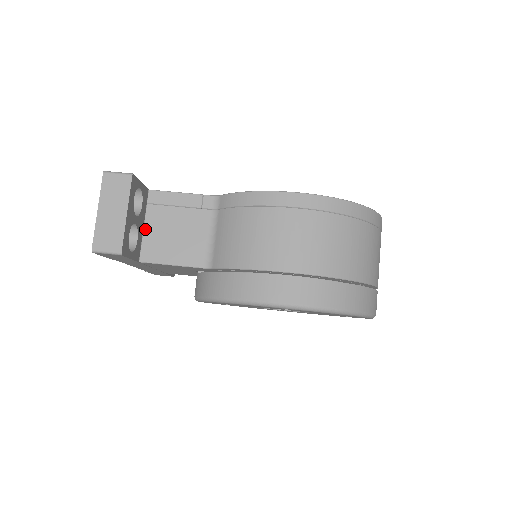
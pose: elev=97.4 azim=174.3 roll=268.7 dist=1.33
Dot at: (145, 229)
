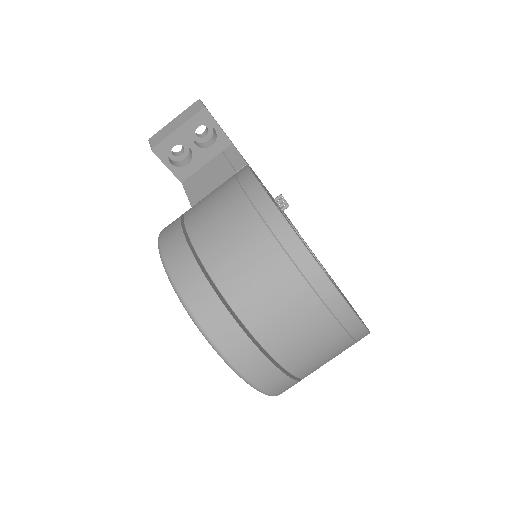
Dot at: (205, 166)
